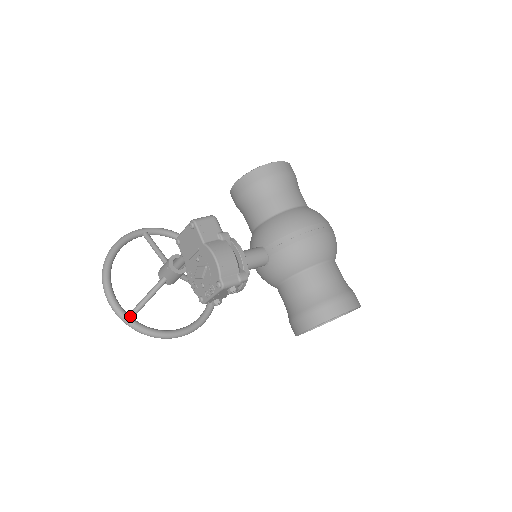
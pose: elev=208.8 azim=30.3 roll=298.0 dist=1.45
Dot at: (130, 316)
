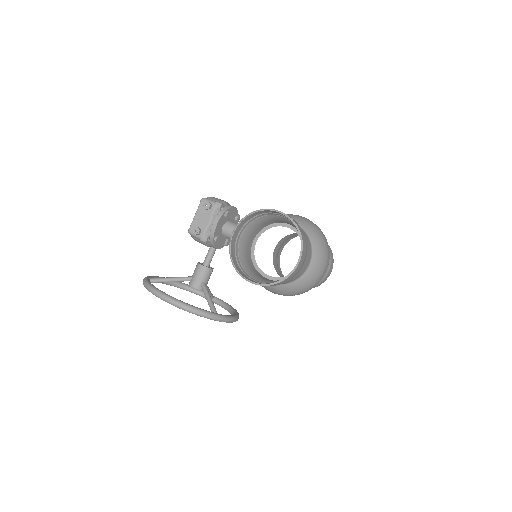
Dot at: (150, 278)
